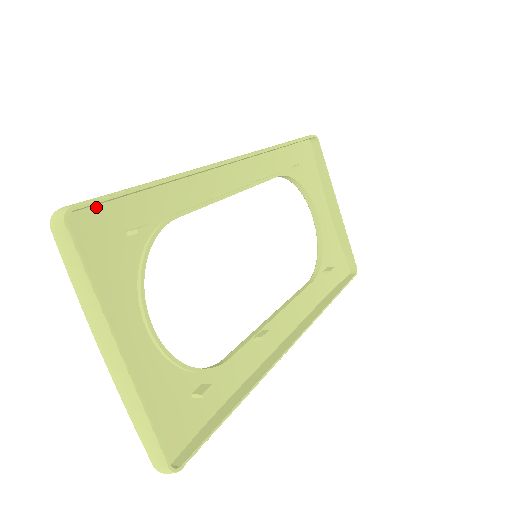
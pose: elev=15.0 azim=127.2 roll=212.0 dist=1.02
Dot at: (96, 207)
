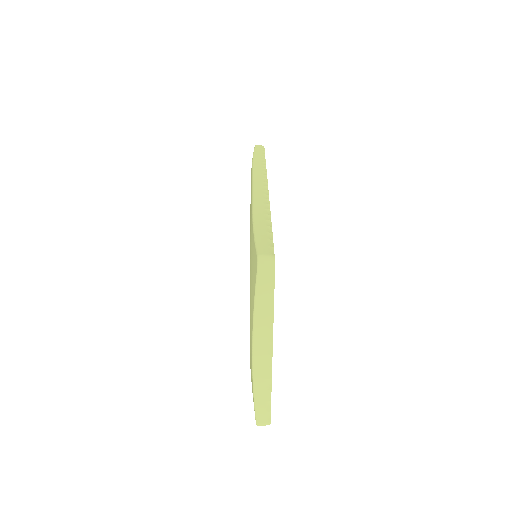
Dot at: occluded
